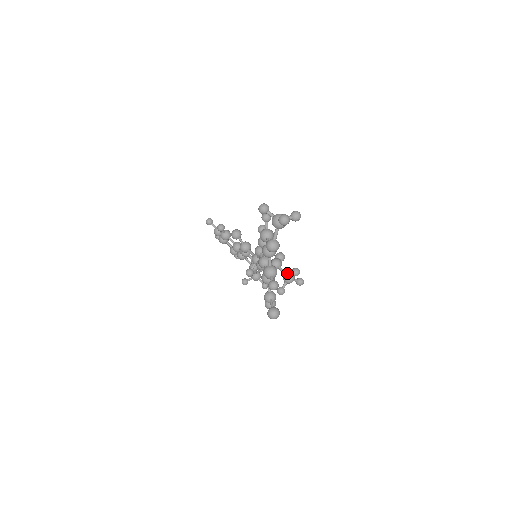
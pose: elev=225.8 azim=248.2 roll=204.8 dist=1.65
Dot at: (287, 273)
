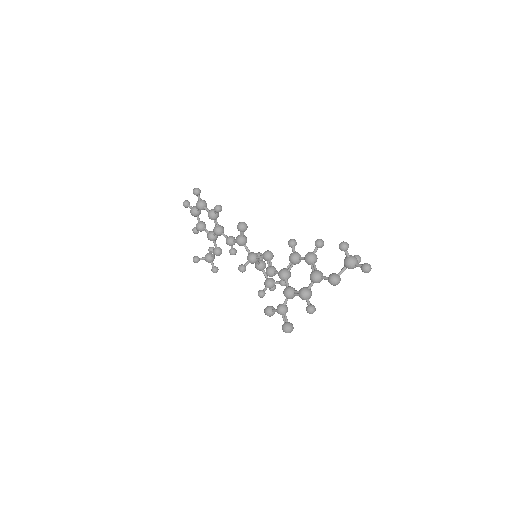
Dot at: (272, 279)
